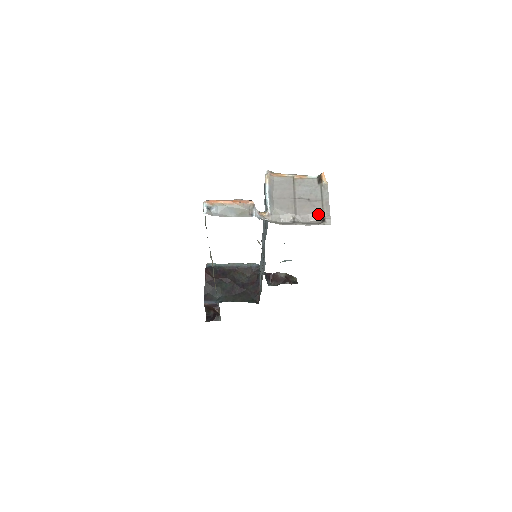
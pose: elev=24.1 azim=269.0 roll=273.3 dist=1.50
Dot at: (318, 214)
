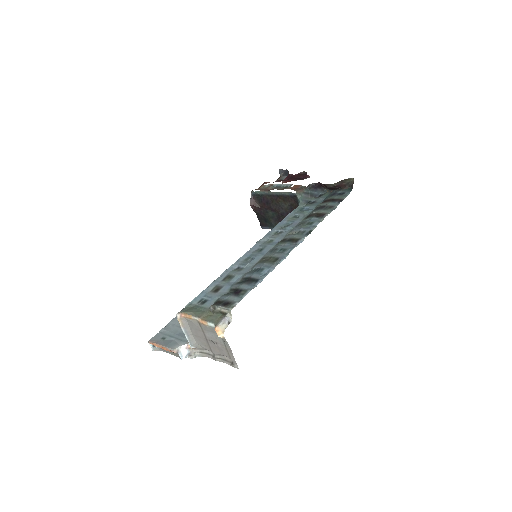
Dot at: occluded
